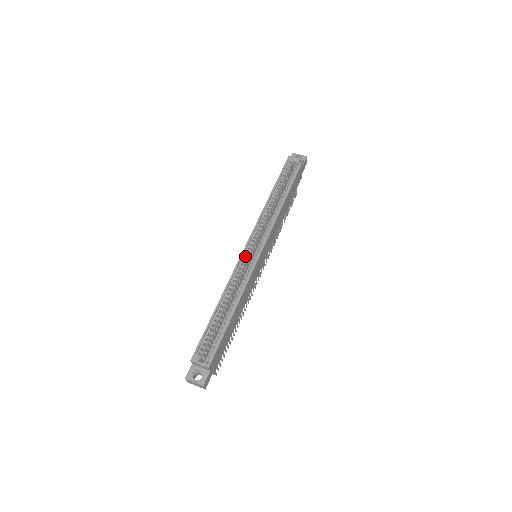
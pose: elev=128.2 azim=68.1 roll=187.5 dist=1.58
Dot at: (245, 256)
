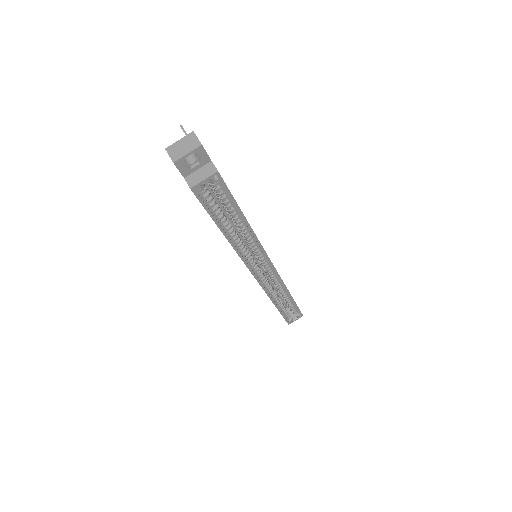
Dot at: (259, 277)
